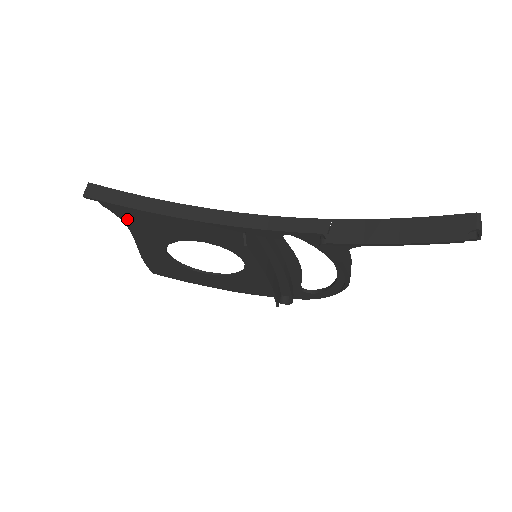
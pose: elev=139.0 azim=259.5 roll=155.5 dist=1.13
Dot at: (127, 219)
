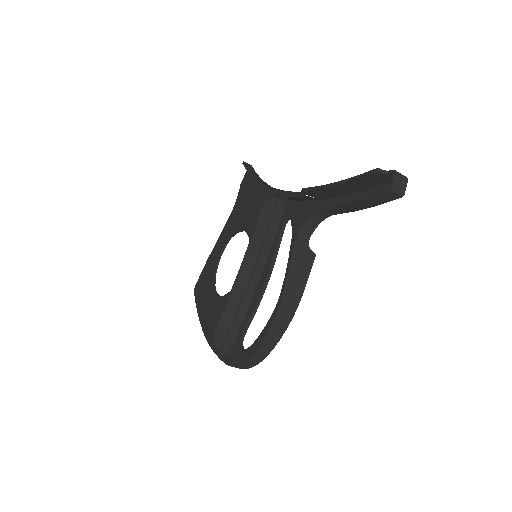
Dot at: (238, 201)
